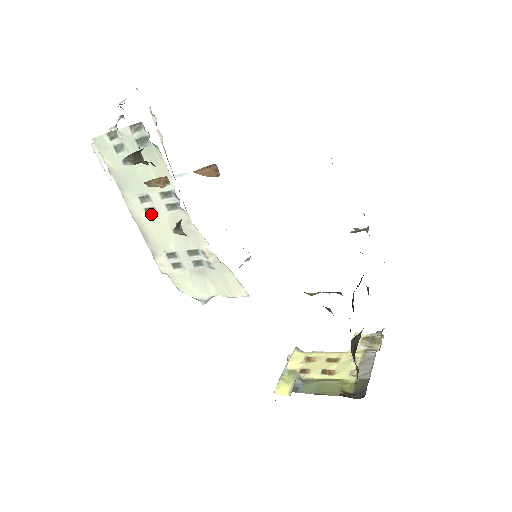
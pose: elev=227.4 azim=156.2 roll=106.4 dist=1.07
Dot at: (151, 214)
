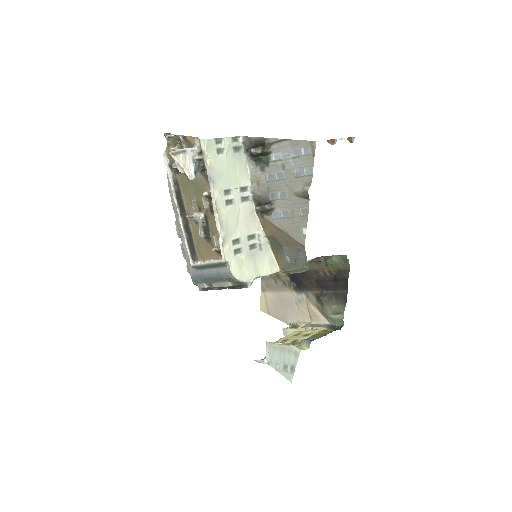
Dot at: (230, 205)
